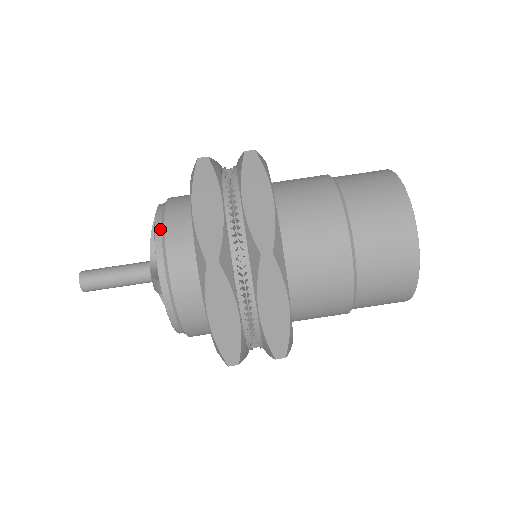
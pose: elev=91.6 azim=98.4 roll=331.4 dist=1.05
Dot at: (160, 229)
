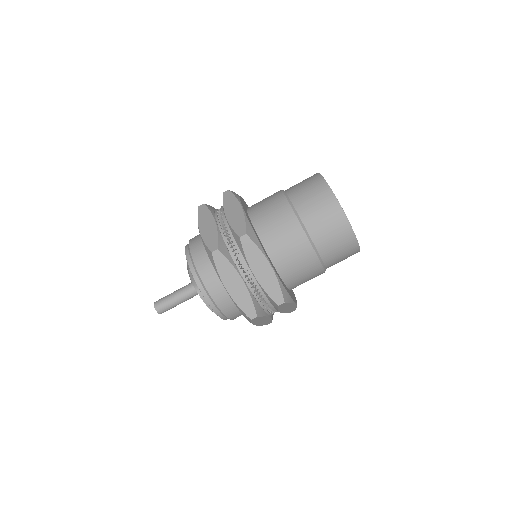
Dot at: (205, 292)
